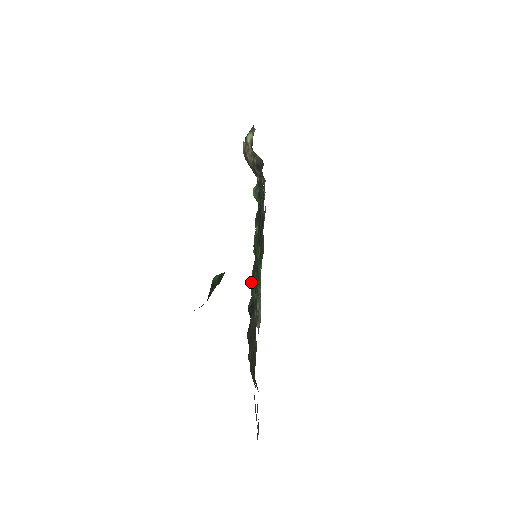
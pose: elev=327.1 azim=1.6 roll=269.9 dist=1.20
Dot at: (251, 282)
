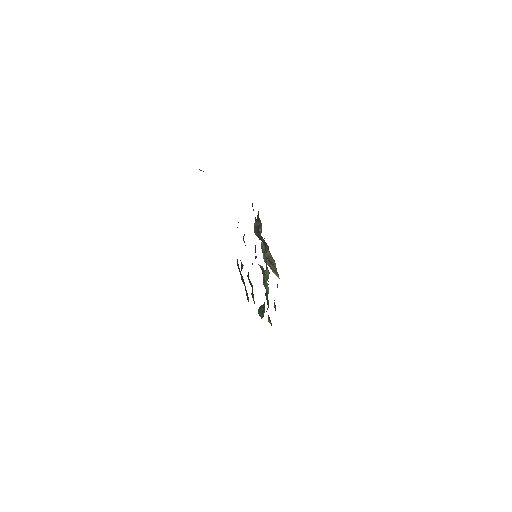
Dot at: occluded
